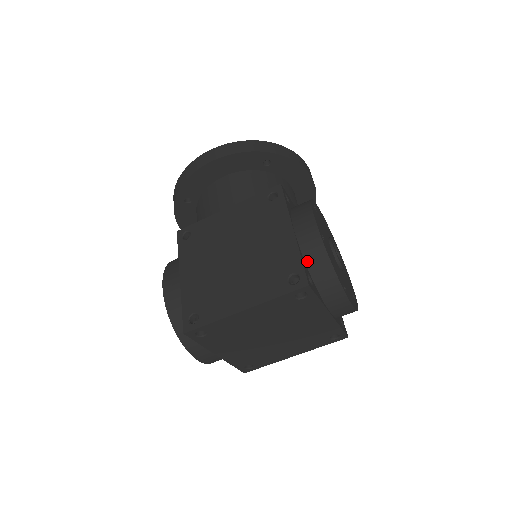
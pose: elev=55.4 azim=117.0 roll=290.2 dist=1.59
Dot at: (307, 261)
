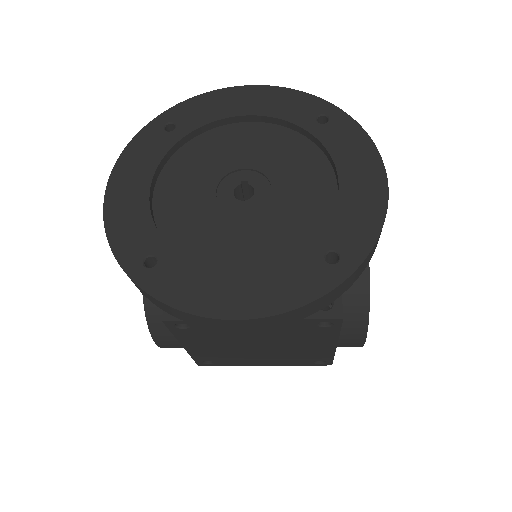
Dot at: occluded
